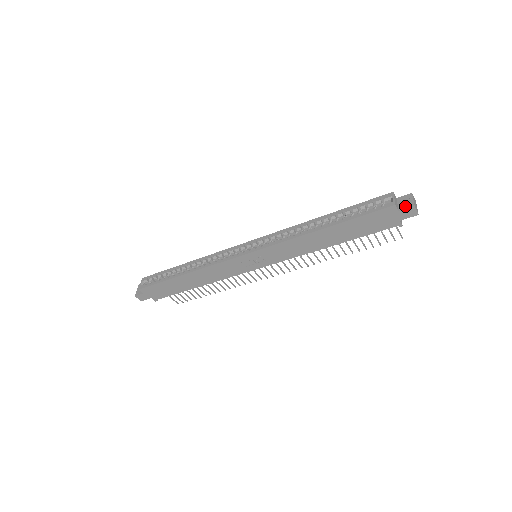
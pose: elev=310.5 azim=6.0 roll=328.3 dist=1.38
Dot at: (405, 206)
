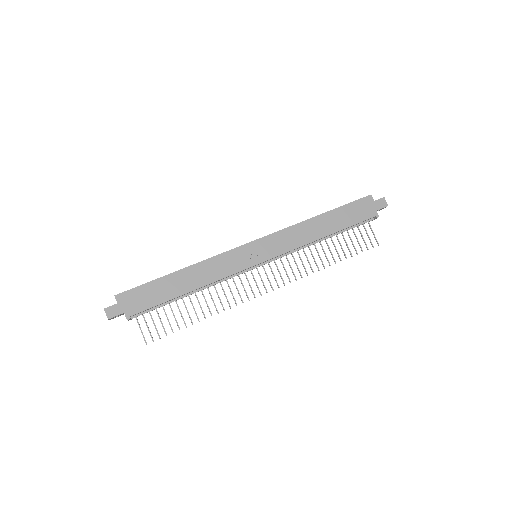
Dot at: occluded
